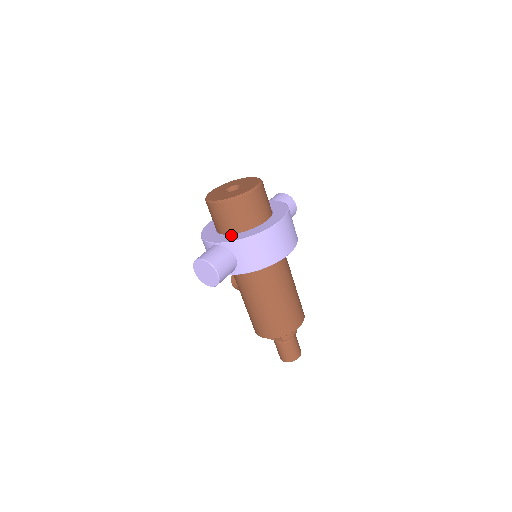
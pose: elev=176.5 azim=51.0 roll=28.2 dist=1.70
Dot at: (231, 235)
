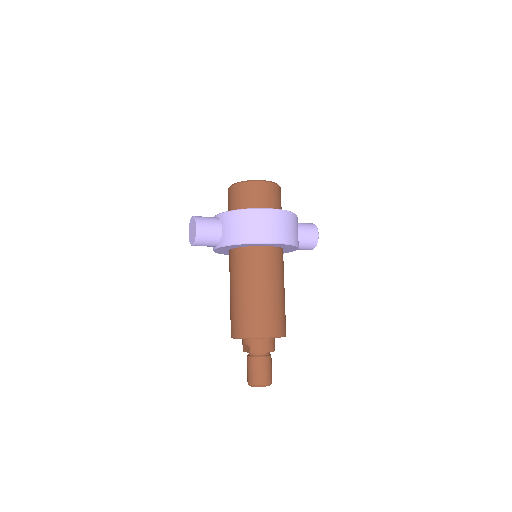
Dot at: occluded
